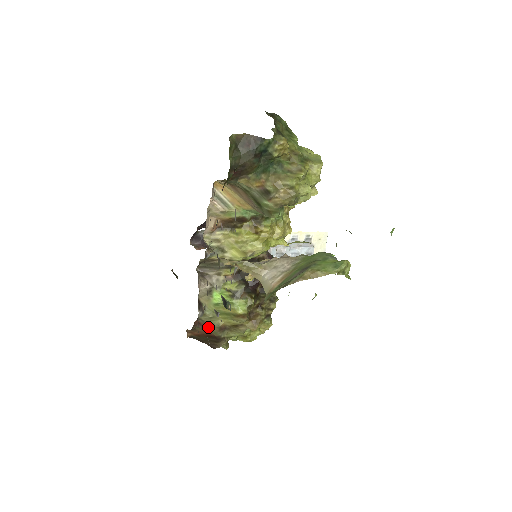
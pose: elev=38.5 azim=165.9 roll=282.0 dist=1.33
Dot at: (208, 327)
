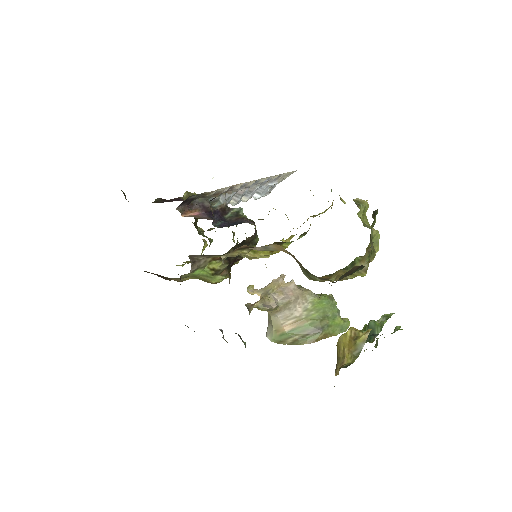
Dot at: (171, 278)
